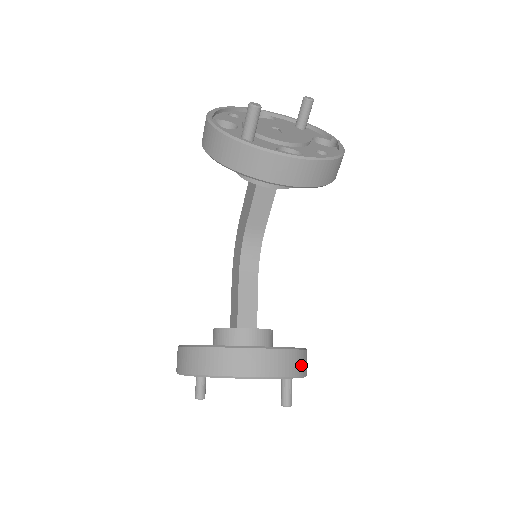
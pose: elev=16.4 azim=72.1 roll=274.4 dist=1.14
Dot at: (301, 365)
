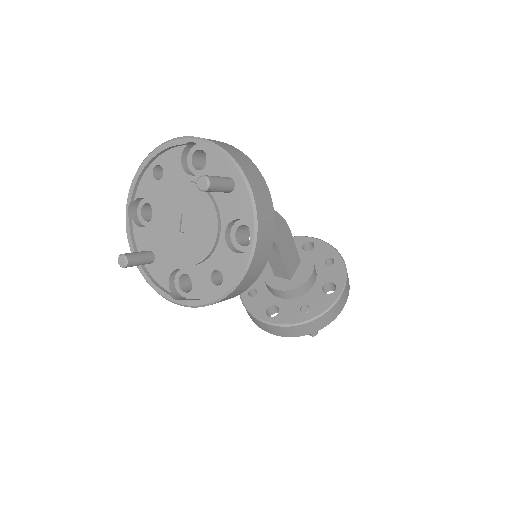
Dot at: (310, 329)
